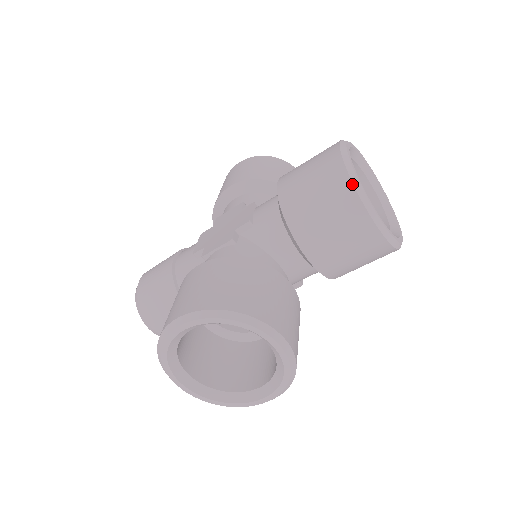
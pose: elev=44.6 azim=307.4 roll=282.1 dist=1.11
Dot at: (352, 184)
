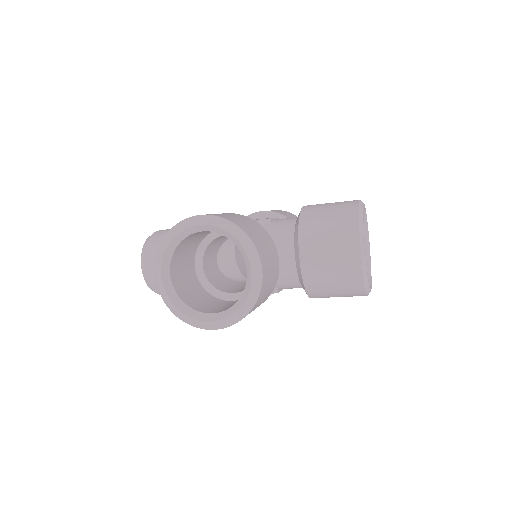
Dot at: (358, 217)
